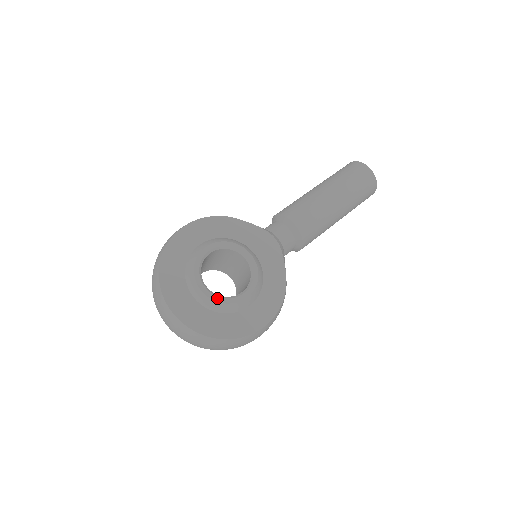
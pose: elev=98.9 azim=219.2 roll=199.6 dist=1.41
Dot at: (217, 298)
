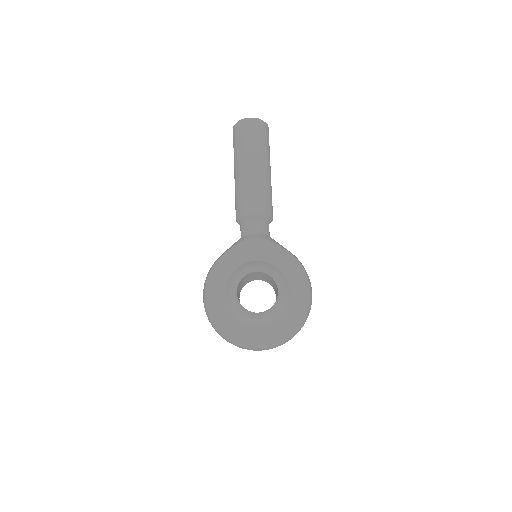
Dot at: (271, 312)
